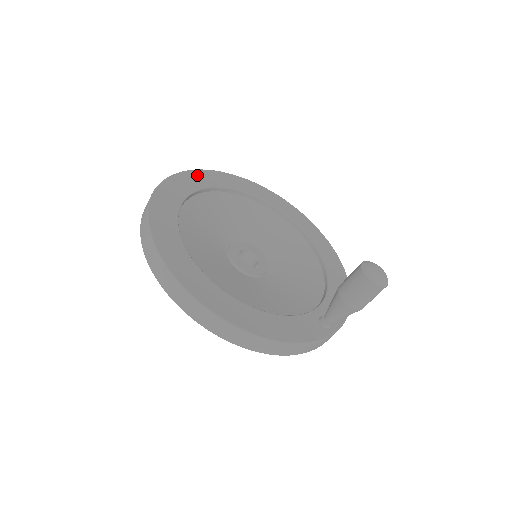
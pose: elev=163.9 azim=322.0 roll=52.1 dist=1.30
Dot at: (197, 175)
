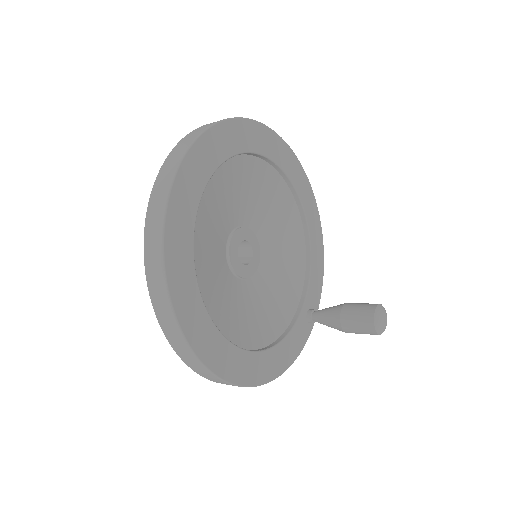
Dot at: (196, 159)
